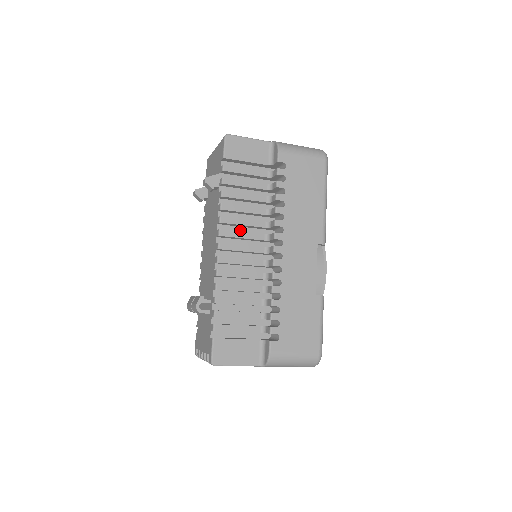
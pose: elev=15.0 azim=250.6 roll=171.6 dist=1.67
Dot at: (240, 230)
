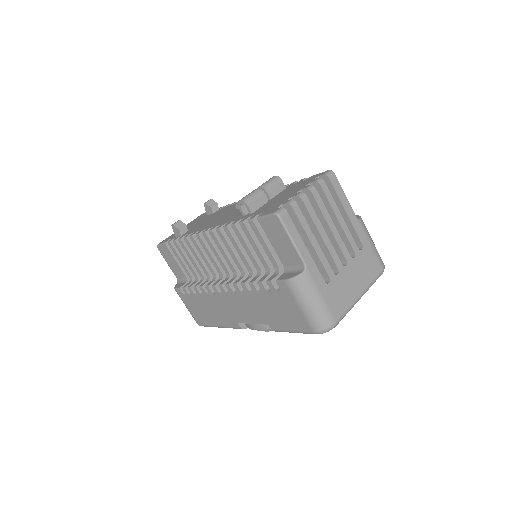
Dot at: occluded
